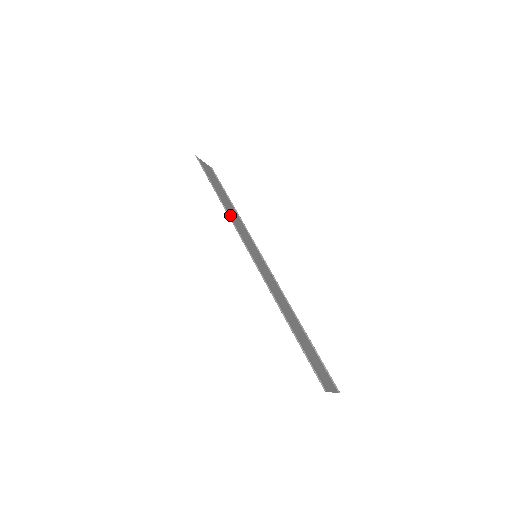
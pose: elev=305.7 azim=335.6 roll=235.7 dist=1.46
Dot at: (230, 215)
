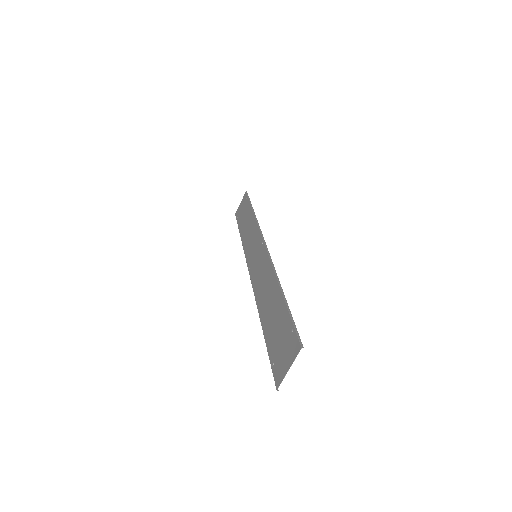
Dot at: (253, 225)
